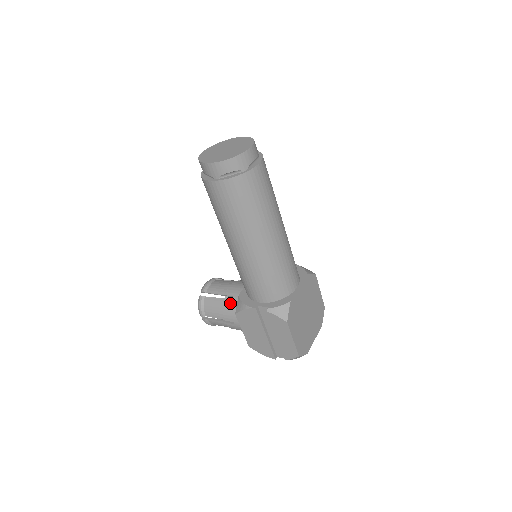
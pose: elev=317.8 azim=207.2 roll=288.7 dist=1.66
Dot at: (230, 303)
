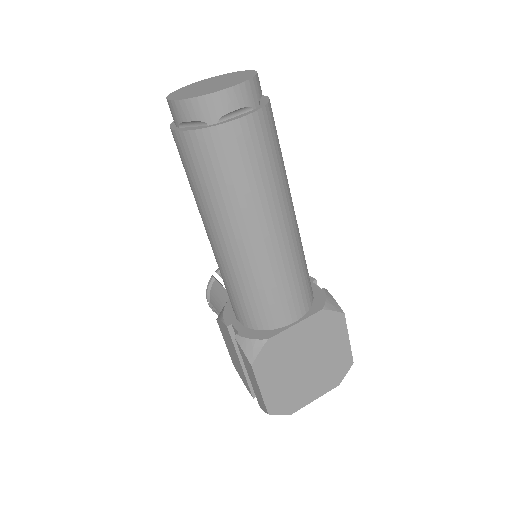
Dot at: occluded
